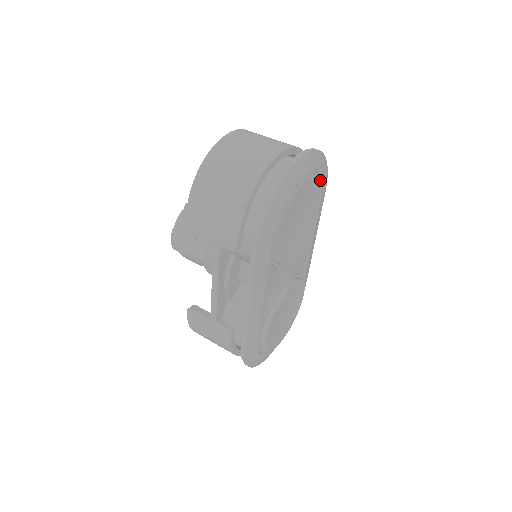
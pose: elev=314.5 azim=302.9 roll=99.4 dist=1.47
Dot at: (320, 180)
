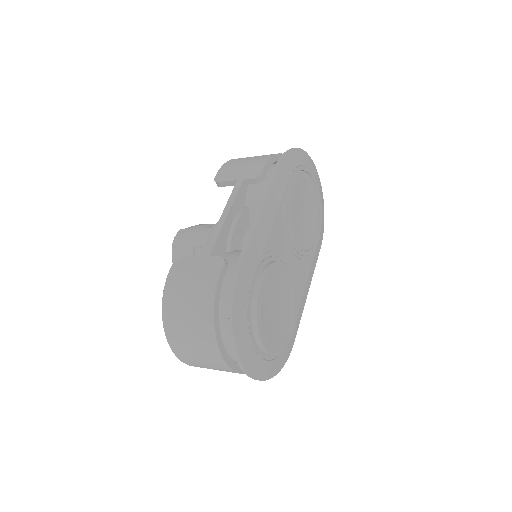
Dot at: (321, 214)
